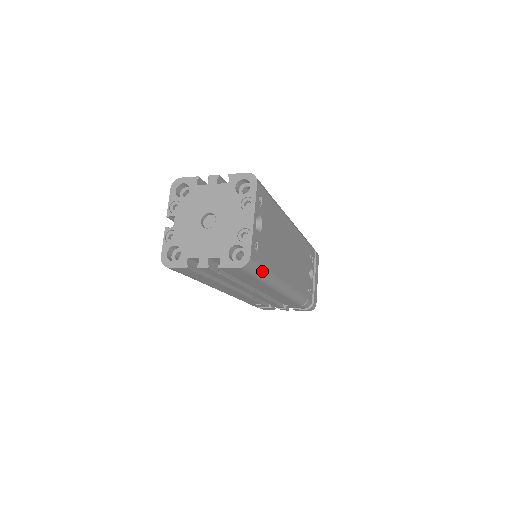
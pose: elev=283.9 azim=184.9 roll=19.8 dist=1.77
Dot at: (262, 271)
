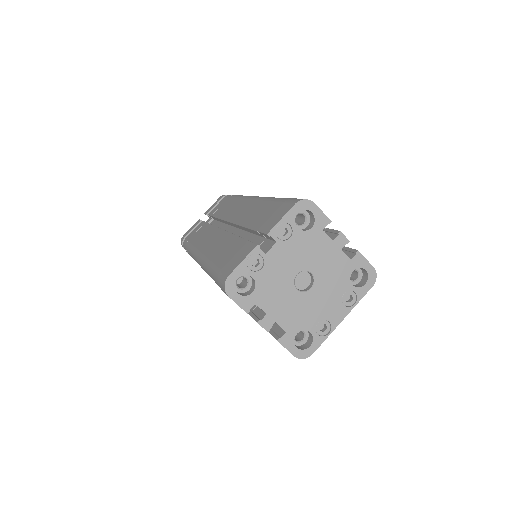
Dot at: occluded
